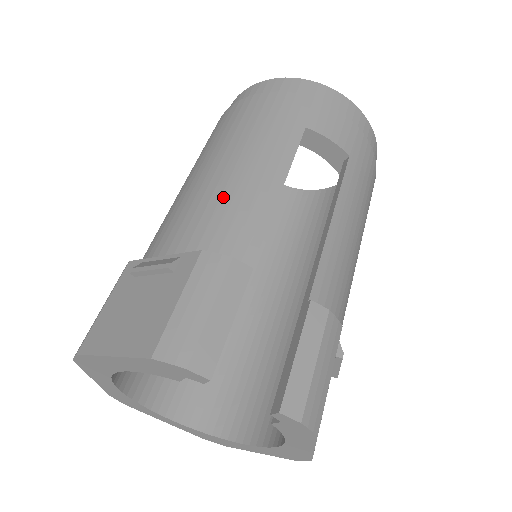
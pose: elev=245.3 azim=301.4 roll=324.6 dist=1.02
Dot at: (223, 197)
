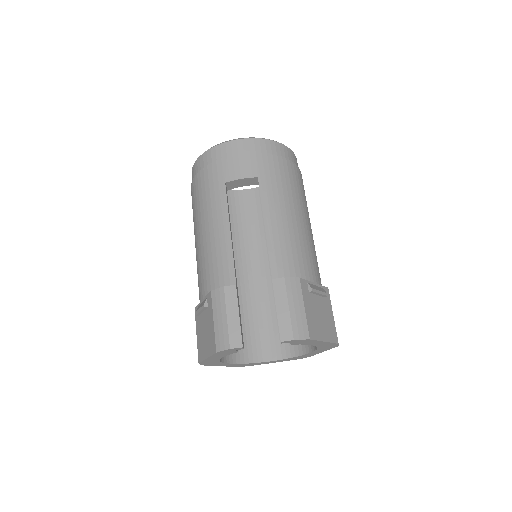
Dot at: (208, 254)
